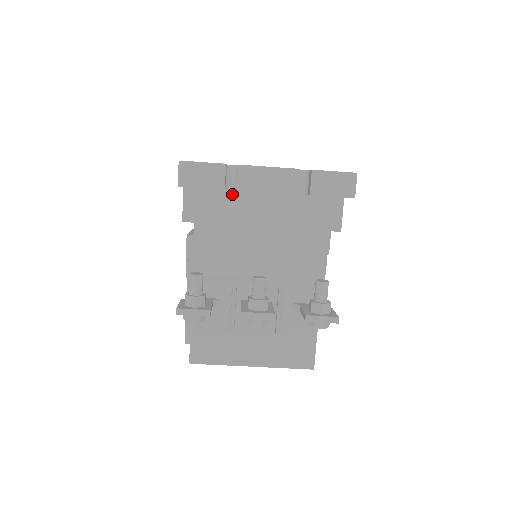
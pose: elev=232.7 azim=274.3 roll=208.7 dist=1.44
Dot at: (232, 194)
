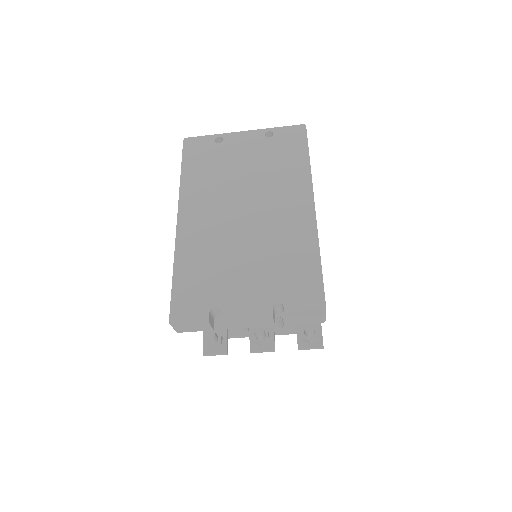
Dot at: occluded
